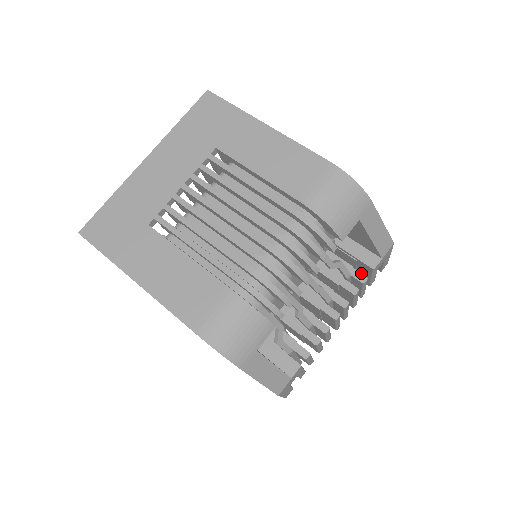
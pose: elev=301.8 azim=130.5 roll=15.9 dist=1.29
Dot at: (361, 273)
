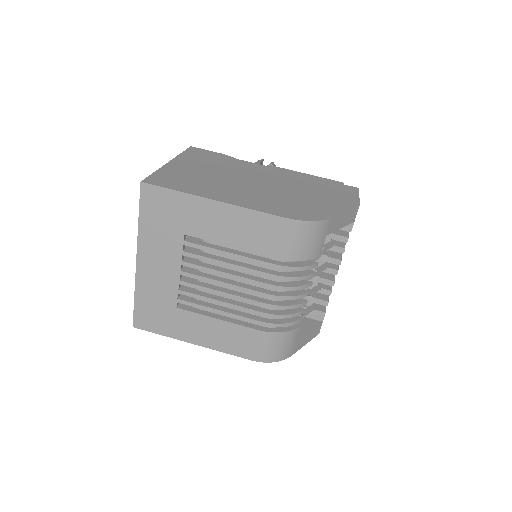
Dot at: (342, 236)
